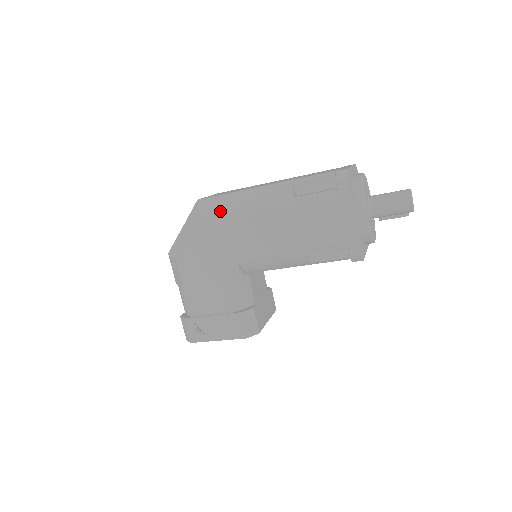
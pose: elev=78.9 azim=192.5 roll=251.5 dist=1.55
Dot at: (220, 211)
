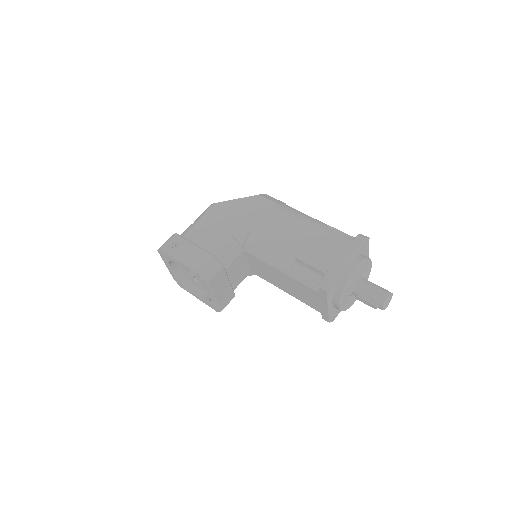
Dot at: (273, 201)
